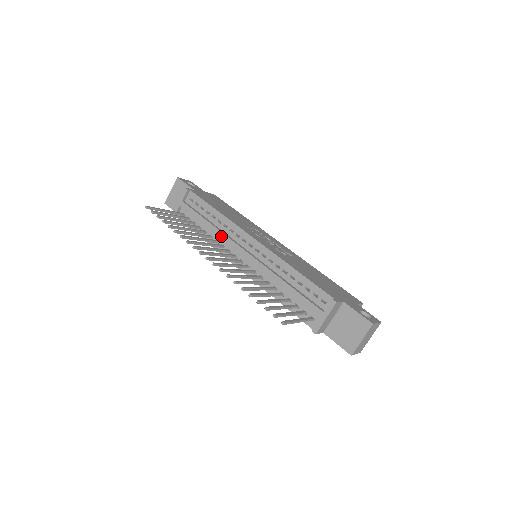
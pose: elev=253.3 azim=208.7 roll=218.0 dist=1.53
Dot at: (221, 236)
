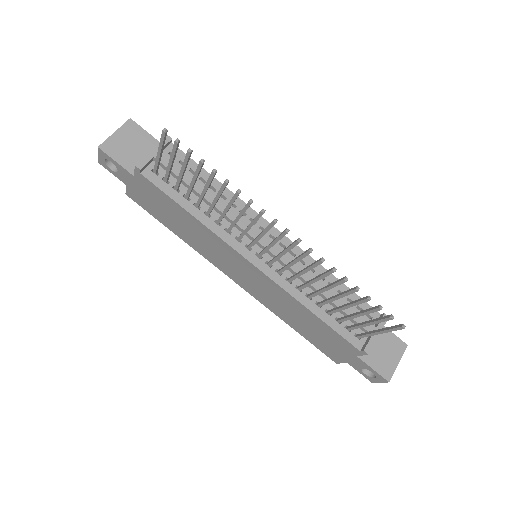
Dot at: (232, 216)
